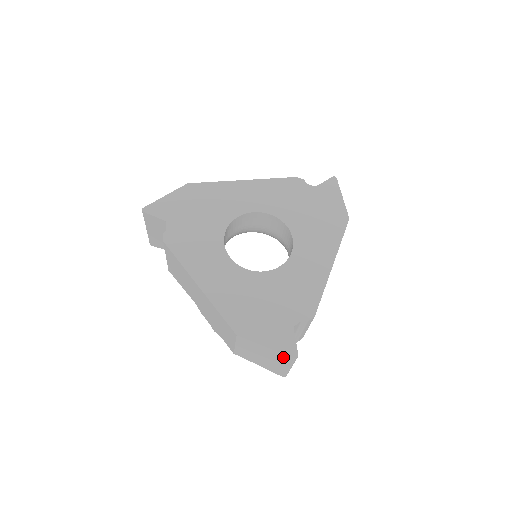
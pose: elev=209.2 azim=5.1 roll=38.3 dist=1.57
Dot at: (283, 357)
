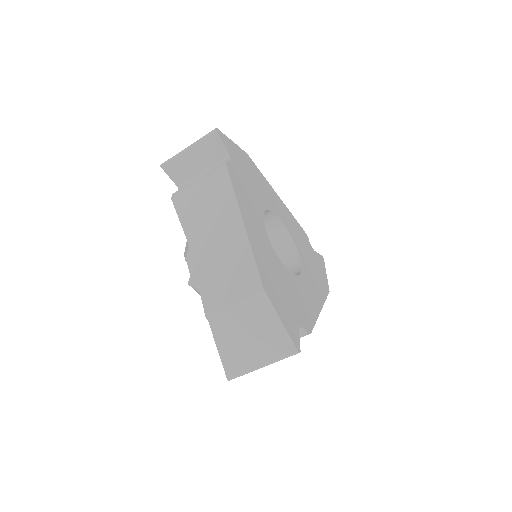
Dot at: (282, 345)
